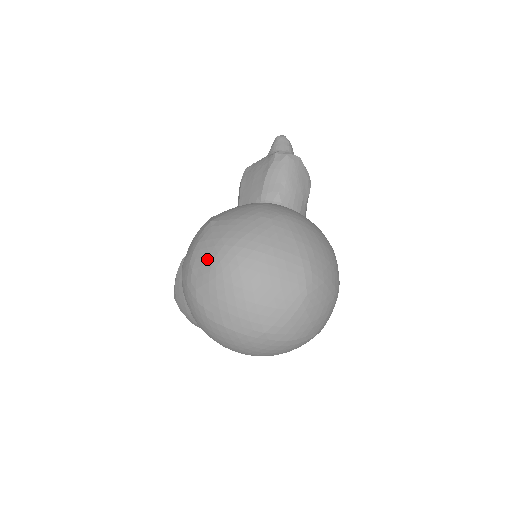
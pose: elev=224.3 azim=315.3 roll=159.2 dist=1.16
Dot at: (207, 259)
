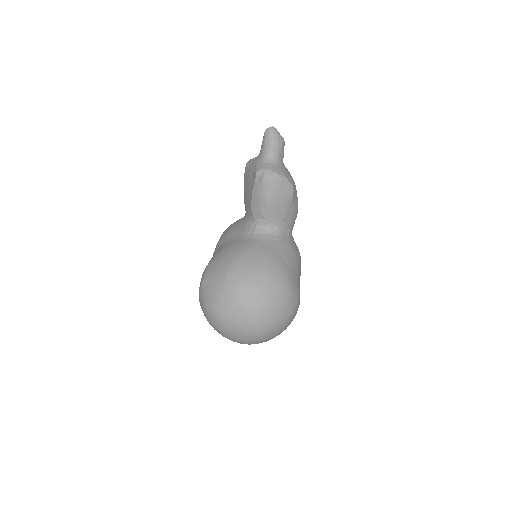
Dot at: (203, 311)
